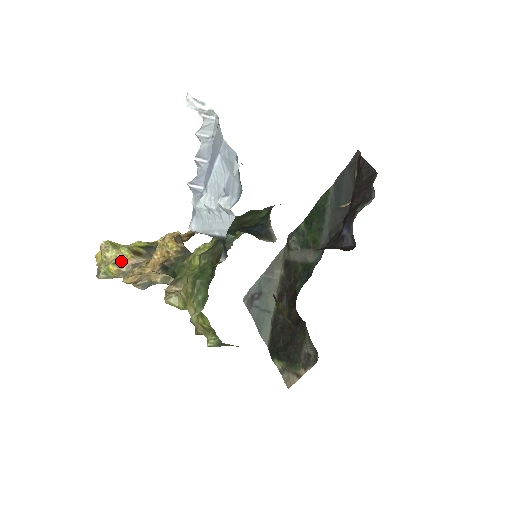
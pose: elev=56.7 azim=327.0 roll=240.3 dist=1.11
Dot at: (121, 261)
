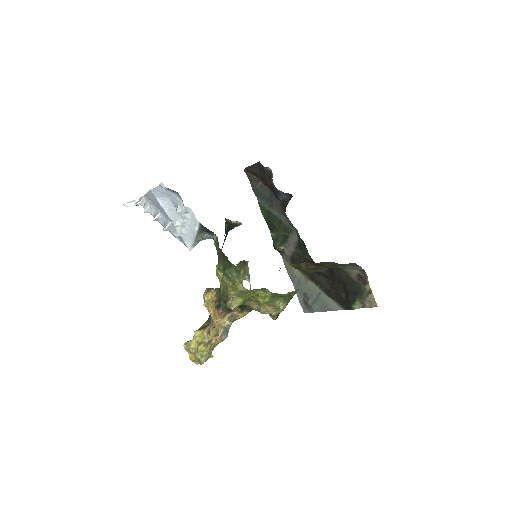
Dot at: (201, 340)
